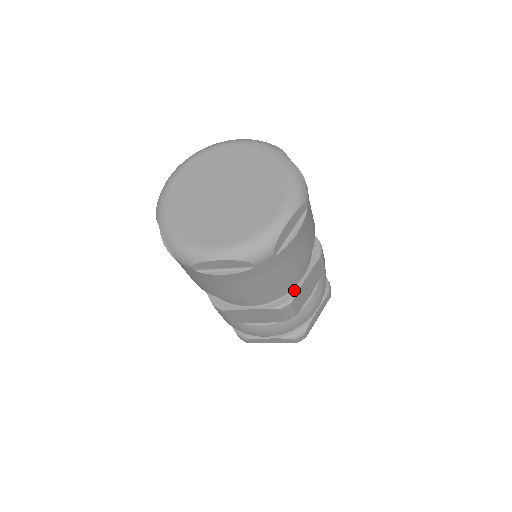
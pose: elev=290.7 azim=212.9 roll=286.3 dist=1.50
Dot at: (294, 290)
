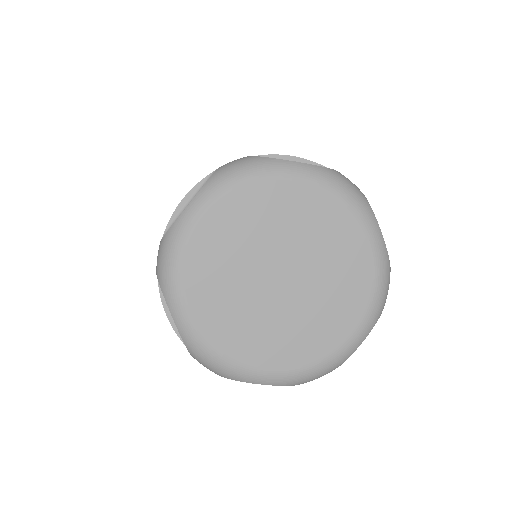
Dot at: occluded
